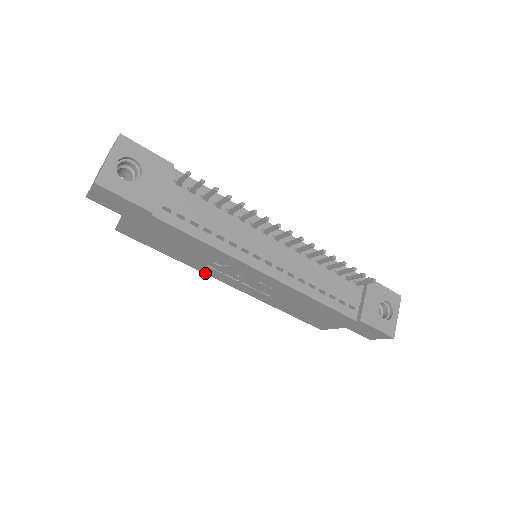
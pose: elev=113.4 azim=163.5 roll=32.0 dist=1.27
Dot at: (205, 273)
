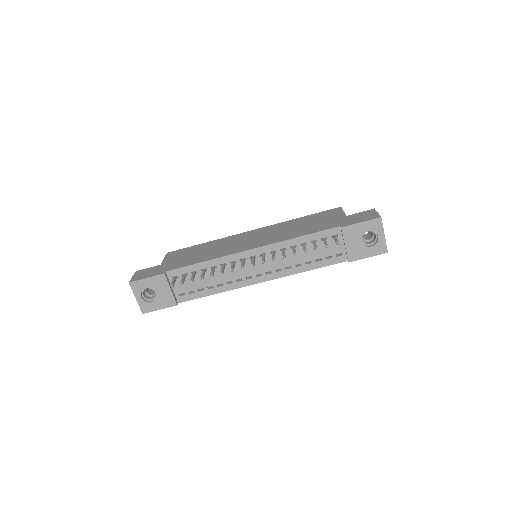
Dot at: occluded
